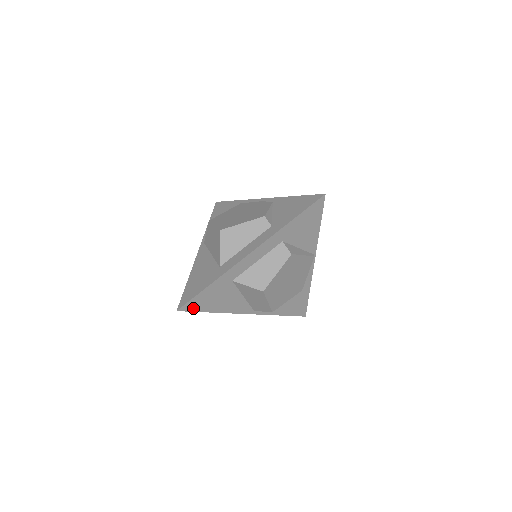
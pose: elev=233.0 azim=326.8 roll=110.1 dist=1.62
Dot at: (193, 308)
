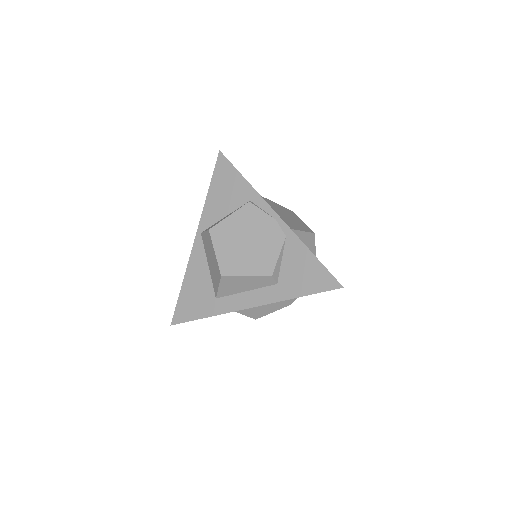
Dot at: occluded
